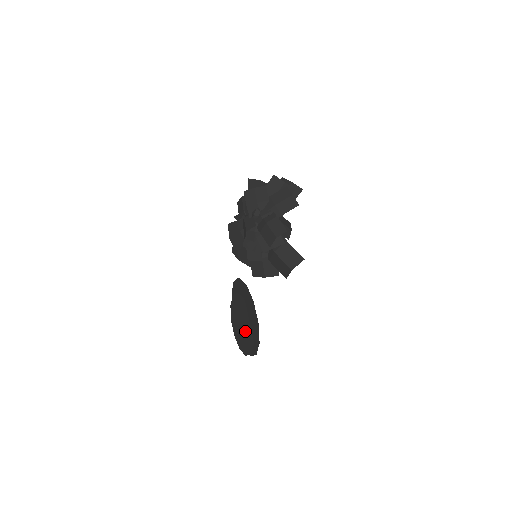
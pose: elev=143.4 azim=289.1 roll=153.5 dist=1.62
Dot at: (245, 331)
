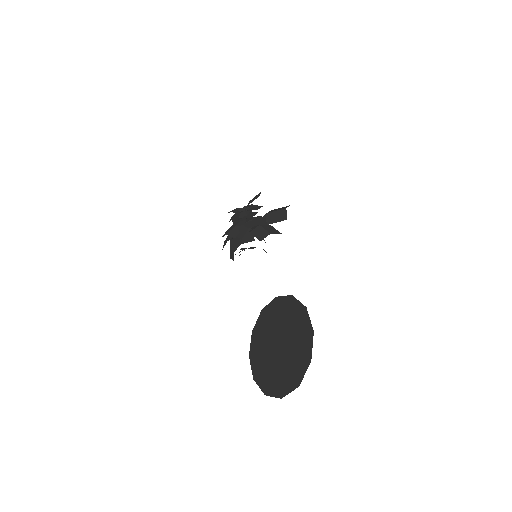
Dot at: (287, 344)
